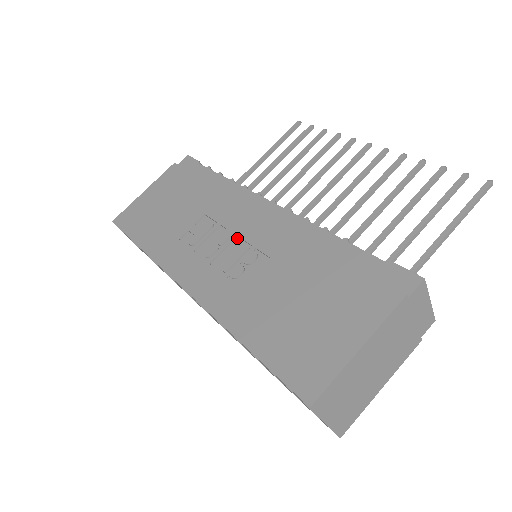
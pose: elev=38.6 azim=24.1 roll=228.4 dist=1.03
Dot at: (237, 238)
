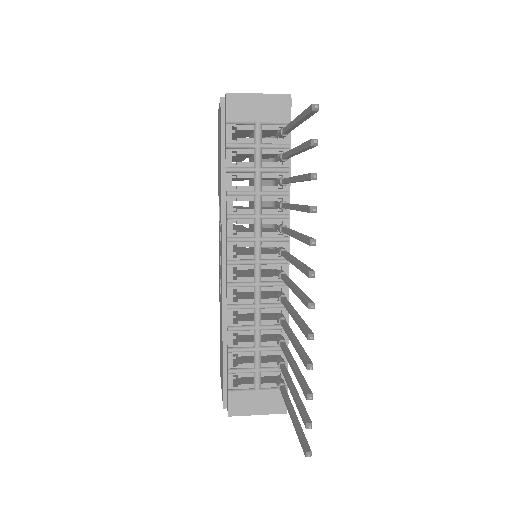
Dot at: occluded
